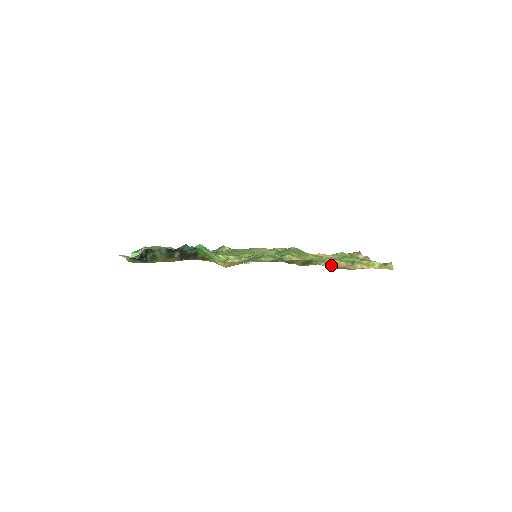
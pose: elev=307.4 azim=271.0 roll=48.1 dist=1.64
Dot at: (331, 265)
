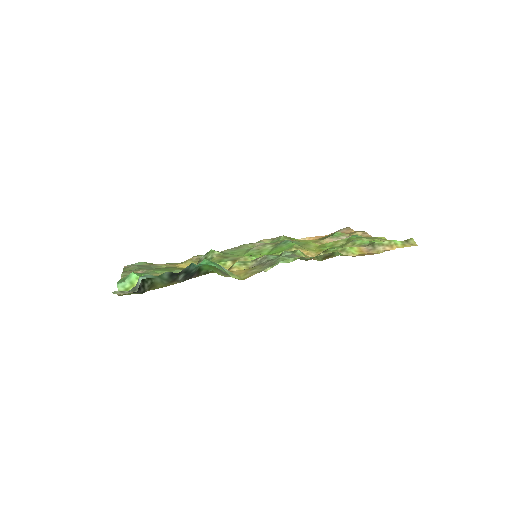
Dot at: (353, 253)
